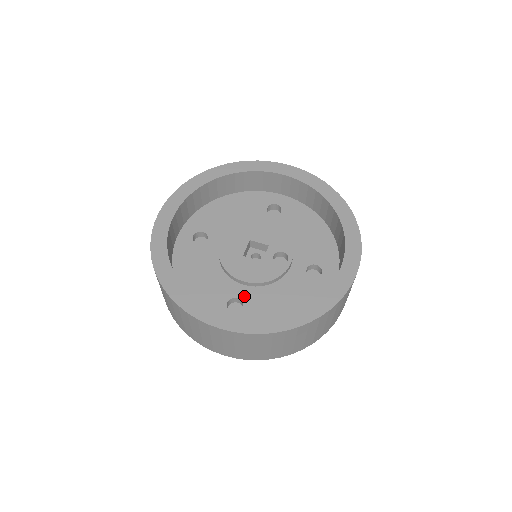
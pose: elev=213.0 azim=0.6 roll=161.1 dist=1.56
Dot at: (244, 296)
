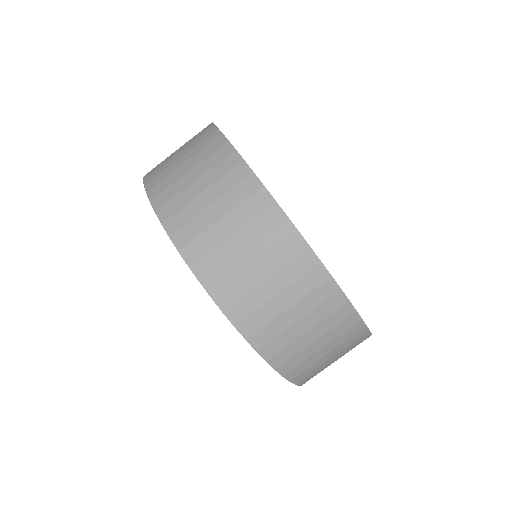
Dot at: occluded
